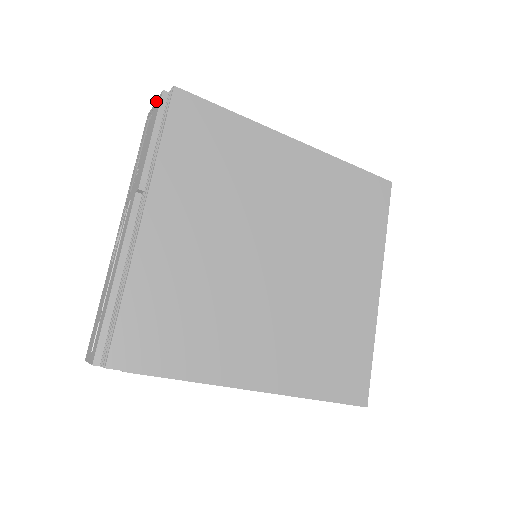
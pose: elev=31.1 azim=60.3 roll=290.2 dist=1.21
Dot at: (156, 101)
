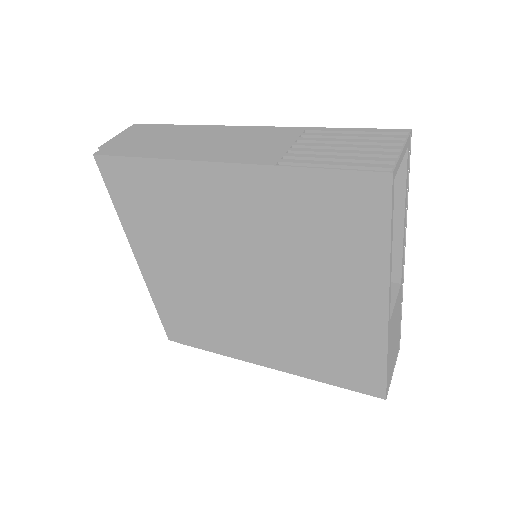
Dot at: (113, 140)
